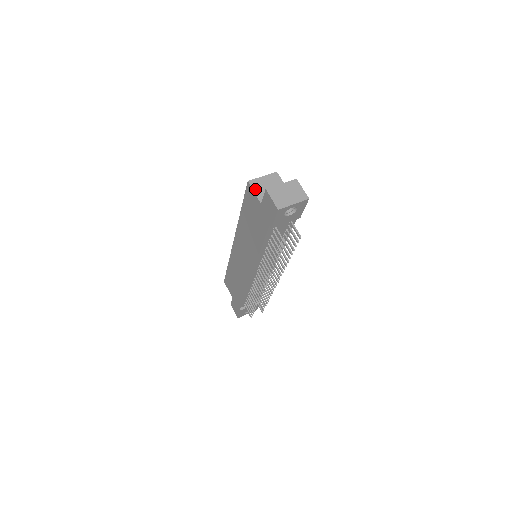
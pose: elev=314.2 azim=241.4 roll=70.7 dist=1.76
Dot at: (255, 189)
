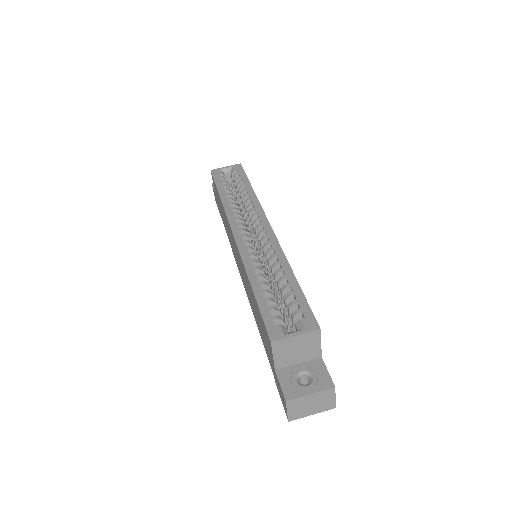
Dot at: (276, 353)
